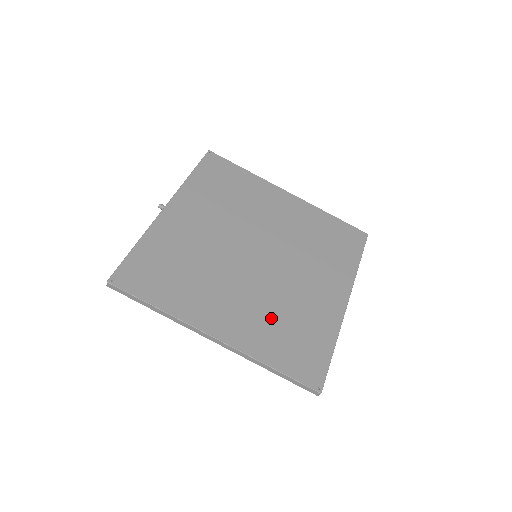
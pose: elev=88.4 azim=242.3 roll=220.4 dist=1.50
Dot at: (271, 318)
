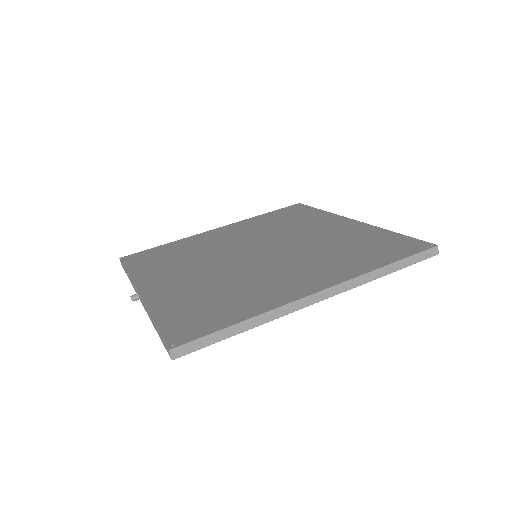
Dot at: (331, 257)
